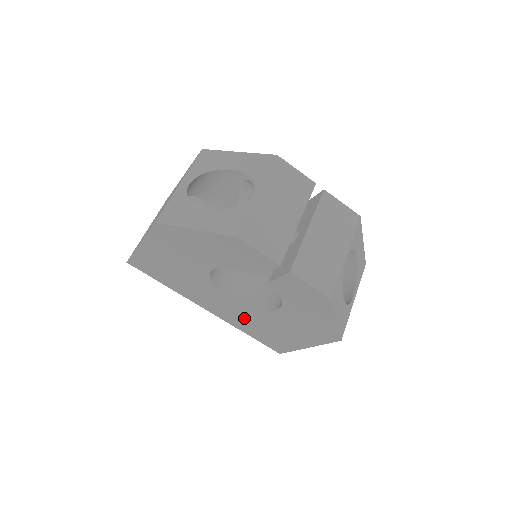
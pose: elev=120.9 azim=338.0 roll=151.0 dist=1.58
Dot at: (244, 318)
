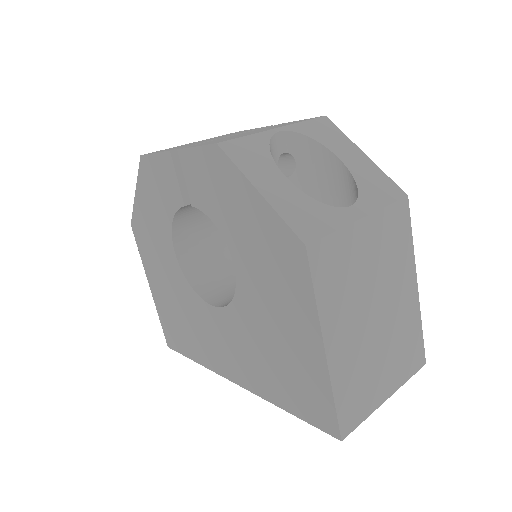
Dot at: (249, 349)
